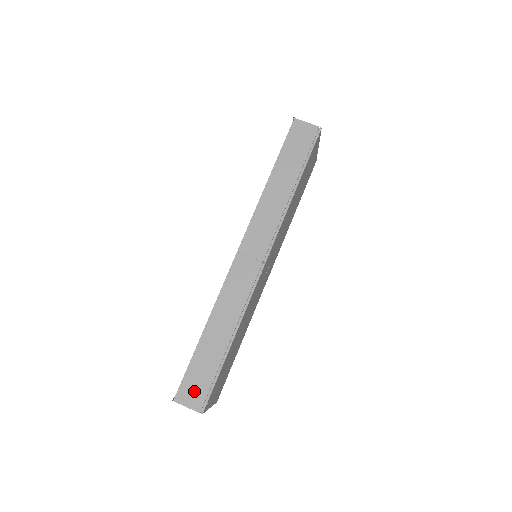
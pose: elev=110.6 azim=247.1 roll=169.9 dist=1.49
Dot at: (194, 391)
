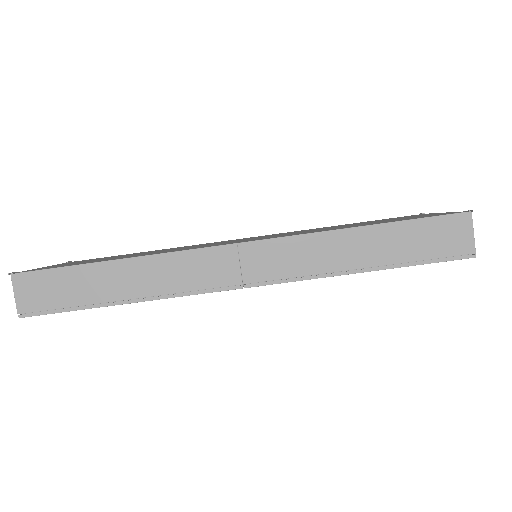
Dot at: (37, 292)
